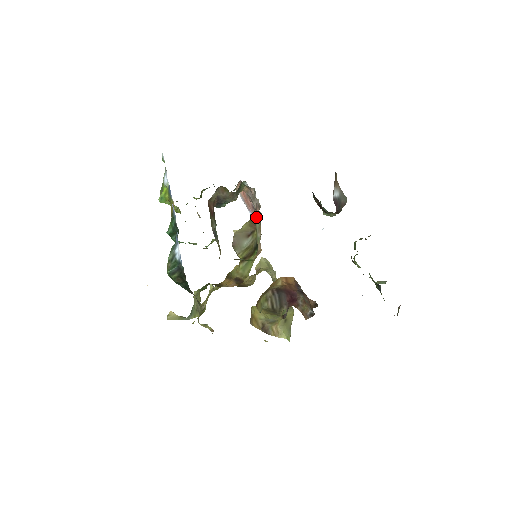
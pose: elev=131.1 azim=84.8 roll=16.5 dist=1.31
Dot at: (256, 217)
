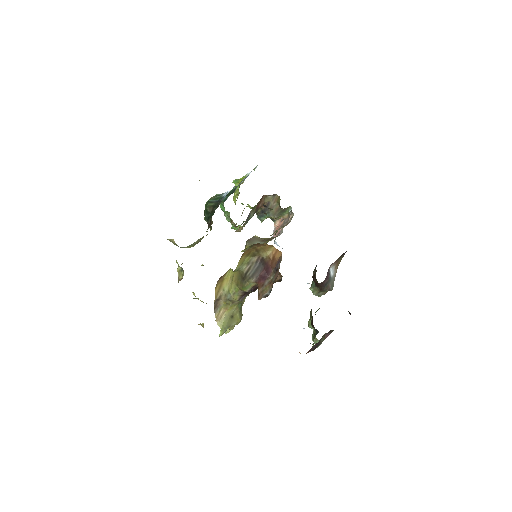
Dot at: (281, 227)
